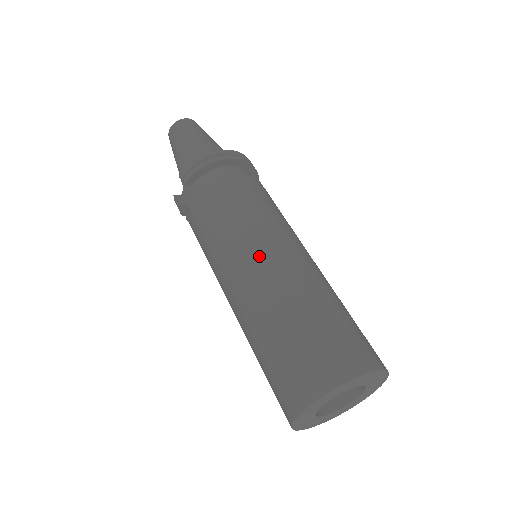
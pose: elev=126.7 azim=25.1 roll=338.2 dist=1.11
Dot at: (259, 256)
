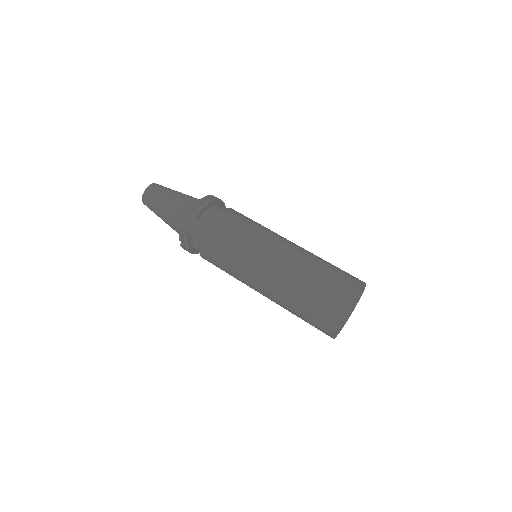
Dot at: (277, 245)
